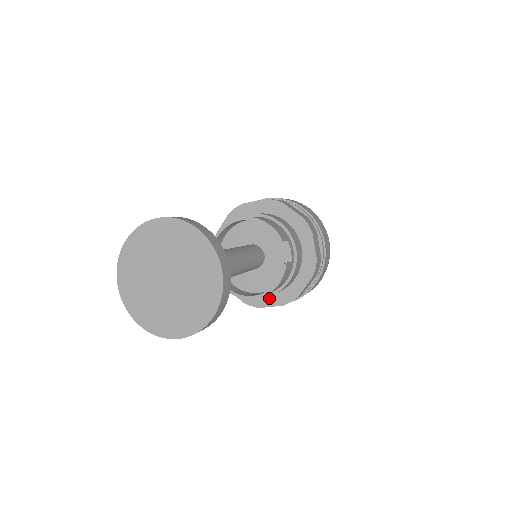
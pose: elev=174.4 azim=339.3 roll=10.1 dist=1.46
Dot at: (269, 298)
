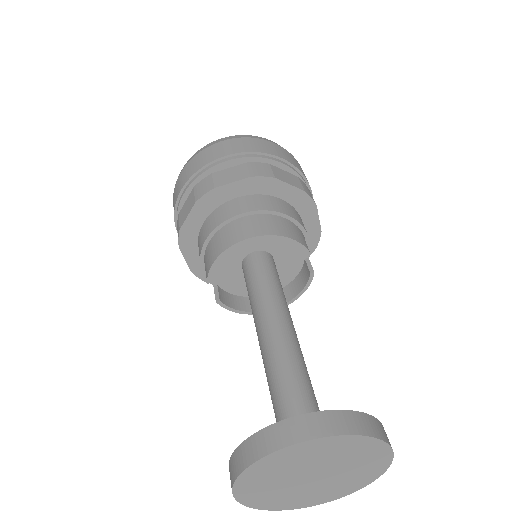
Dot at: occluded
